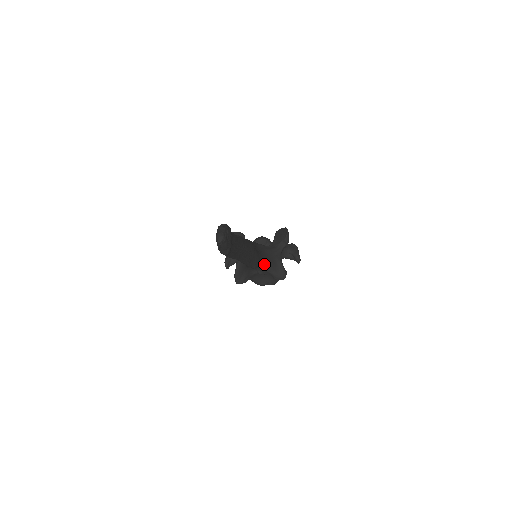
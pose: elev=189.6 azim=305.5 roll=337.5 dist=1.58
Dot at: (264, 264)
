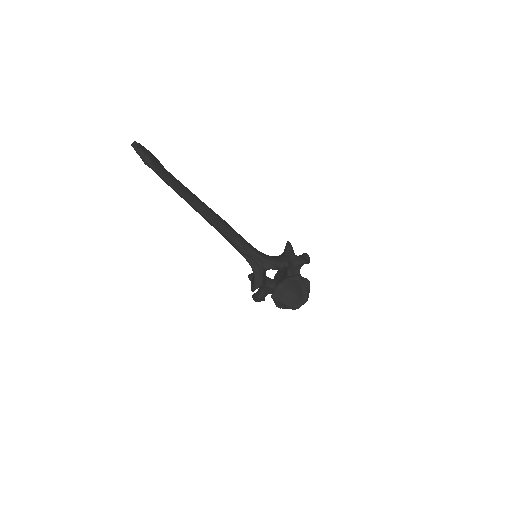
Dot at: (261, 255)
